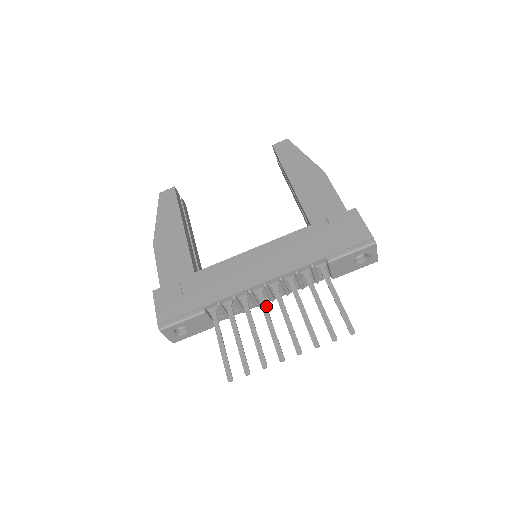
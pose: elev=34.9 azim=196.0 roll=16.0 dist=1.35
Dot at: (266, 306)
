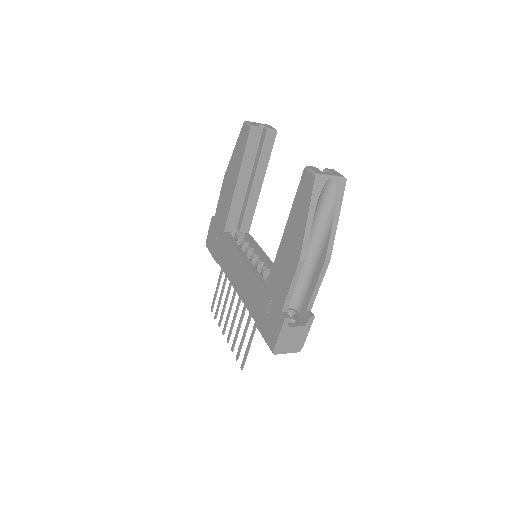
Dot at: (233, 300)
